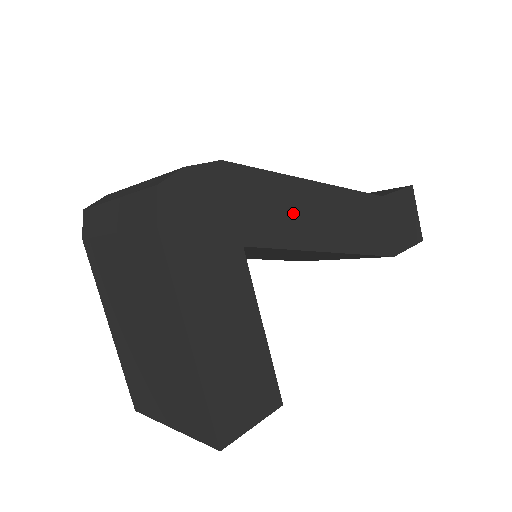
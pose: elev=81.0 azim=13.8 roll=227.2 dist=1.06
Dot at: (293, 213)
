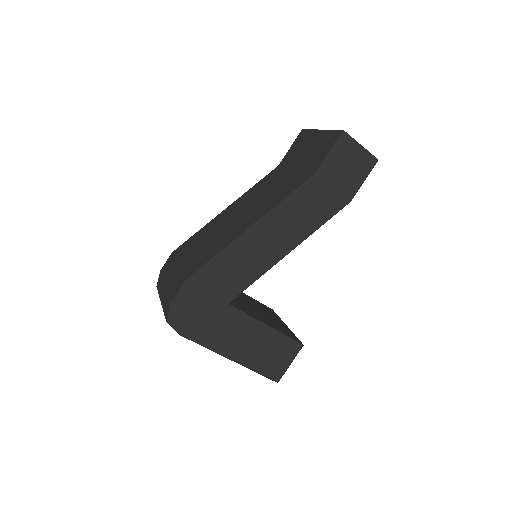
Dot at: (247, 259)
